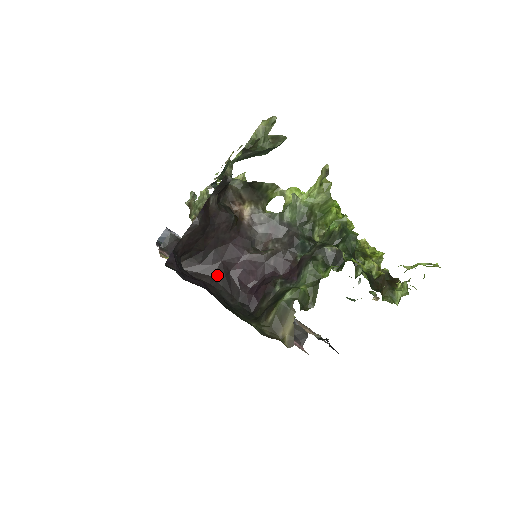
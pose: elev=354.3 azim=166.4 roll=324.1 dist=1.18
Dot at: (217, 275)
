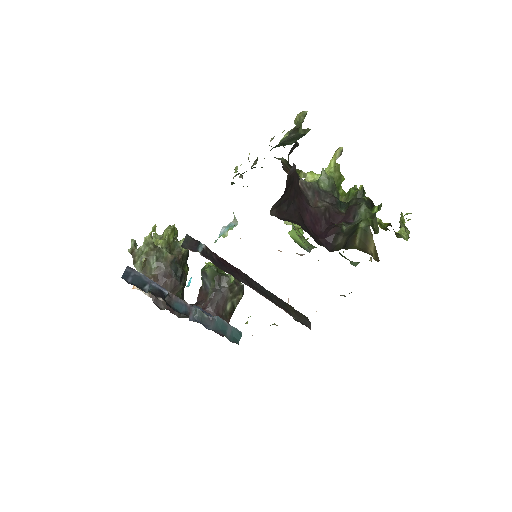
Dot at: (299, 221)
